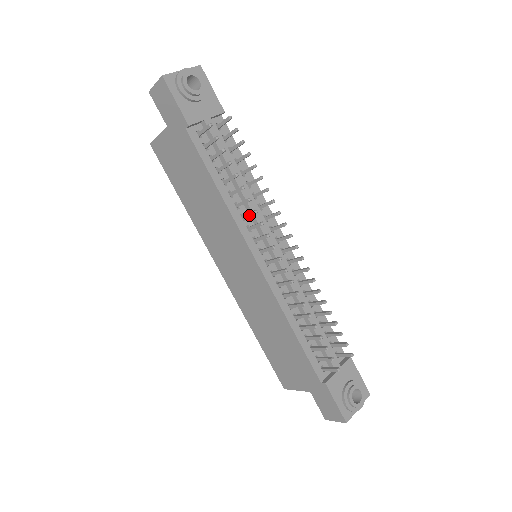
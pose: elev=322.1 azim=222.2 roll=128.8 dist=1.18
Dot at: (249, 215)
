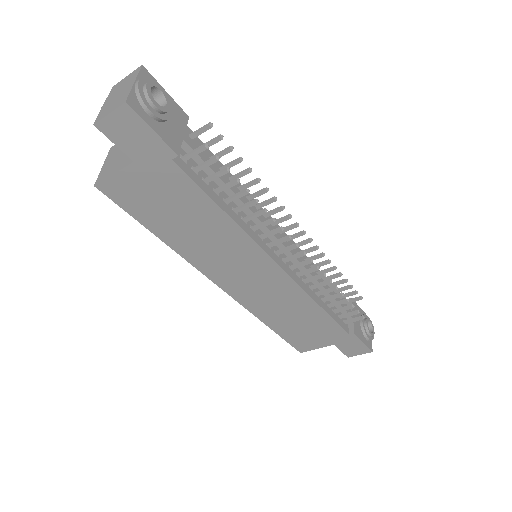
Dot at: (265, 225)
